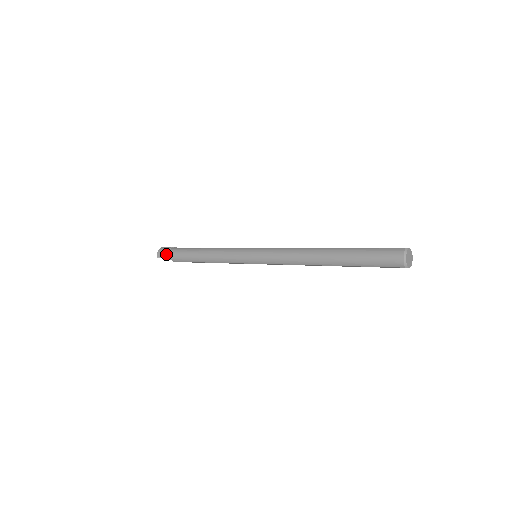
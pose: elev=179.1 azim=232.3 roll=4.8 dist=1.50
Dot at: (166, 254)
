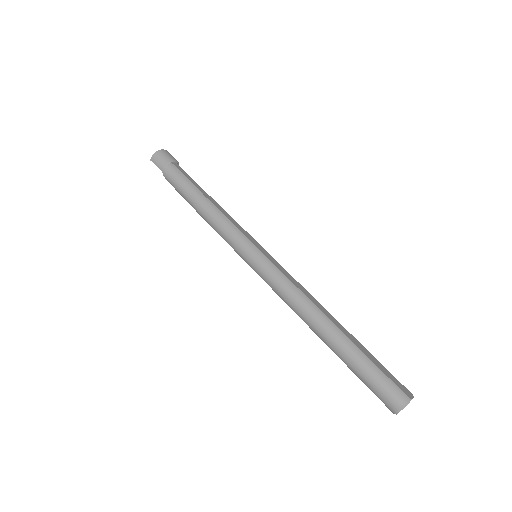
Dot at: (162, 166)
